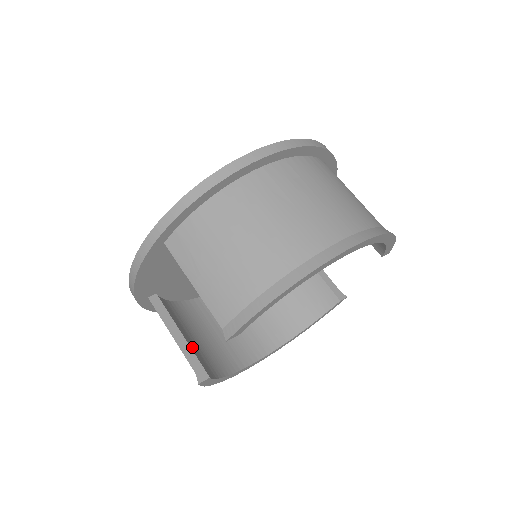
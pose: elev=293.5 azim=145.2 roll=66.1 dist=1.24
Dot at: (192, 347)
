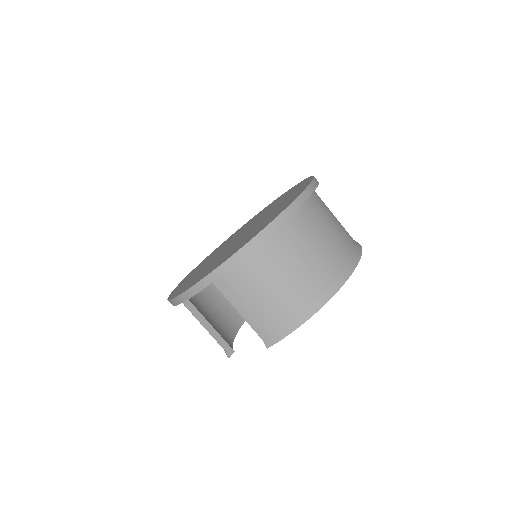
Dot at: (215, 329)
